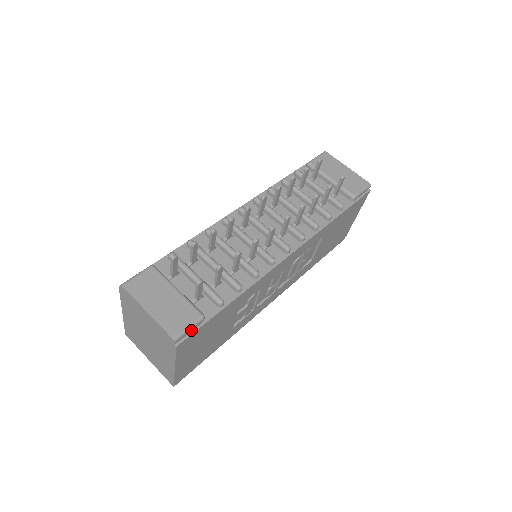
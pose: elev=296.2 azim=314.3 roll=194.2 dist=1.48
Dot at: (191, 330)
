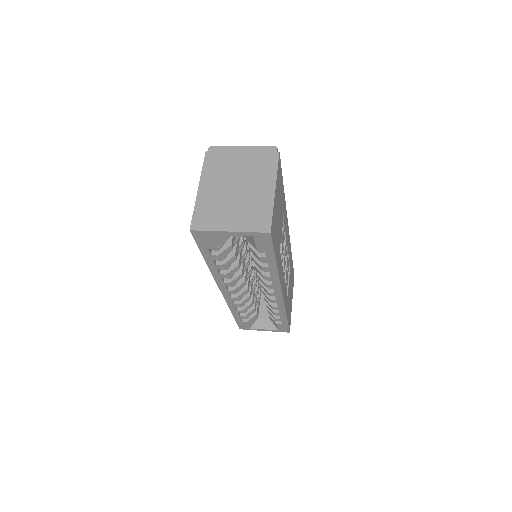
Dot at: occluded
